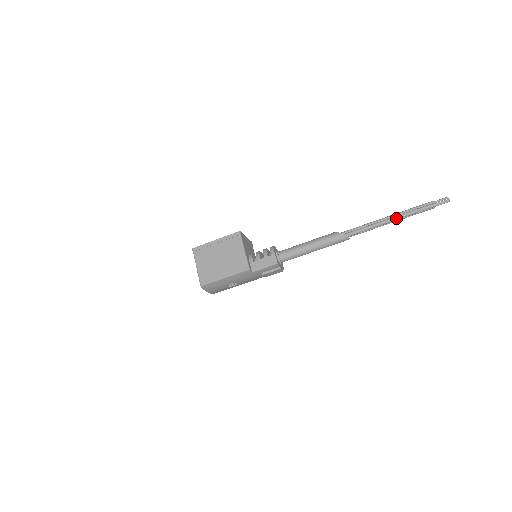
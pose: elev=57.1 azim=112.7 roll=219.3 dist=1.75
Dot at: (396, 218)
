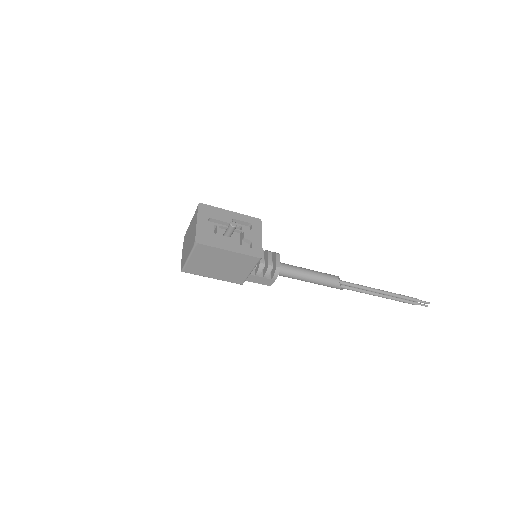
Dot at: (386, 298)
